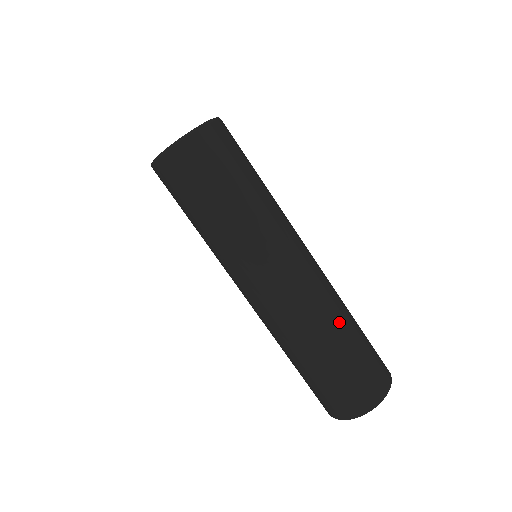
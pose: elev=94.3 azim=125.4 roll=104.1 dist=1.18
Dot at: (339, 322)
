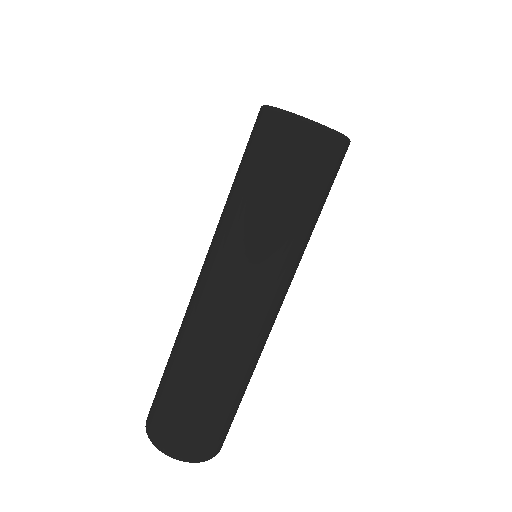
Dot at: (231, 378)
